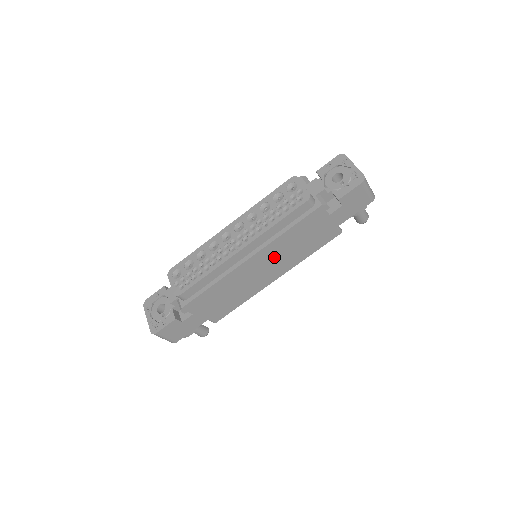
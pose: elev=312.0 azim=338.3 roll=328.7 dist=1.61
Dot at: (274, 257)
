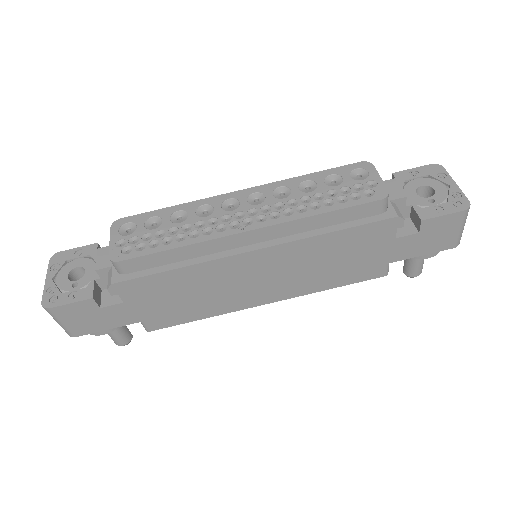
Dot at: (288, 266)
